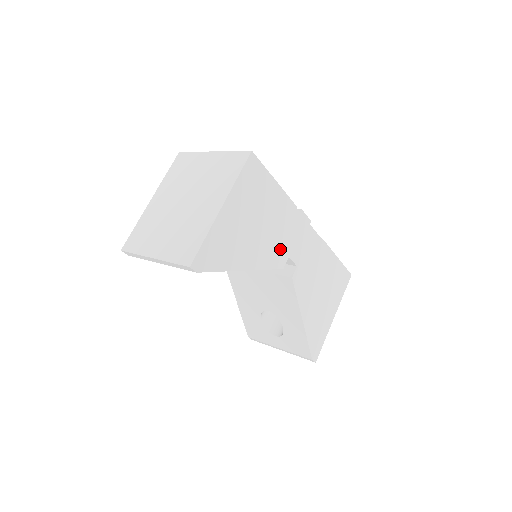
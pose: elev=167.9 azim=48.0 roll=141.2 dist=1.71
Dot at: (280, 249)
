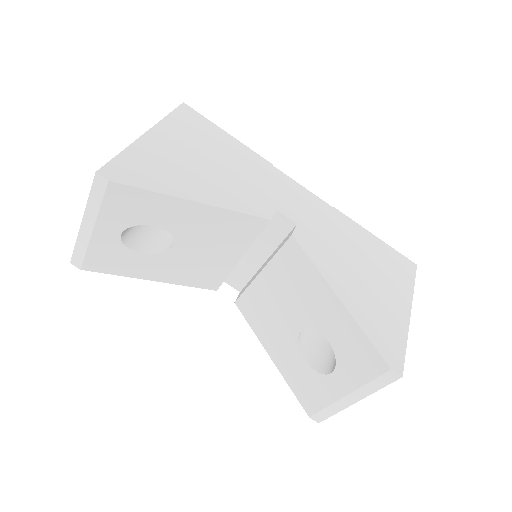
Dot at: (257, 197)
